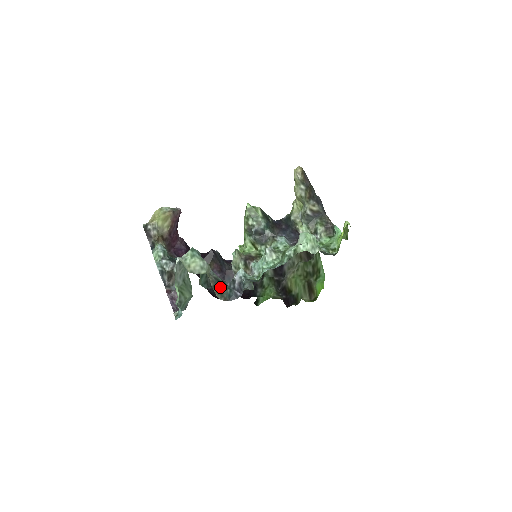
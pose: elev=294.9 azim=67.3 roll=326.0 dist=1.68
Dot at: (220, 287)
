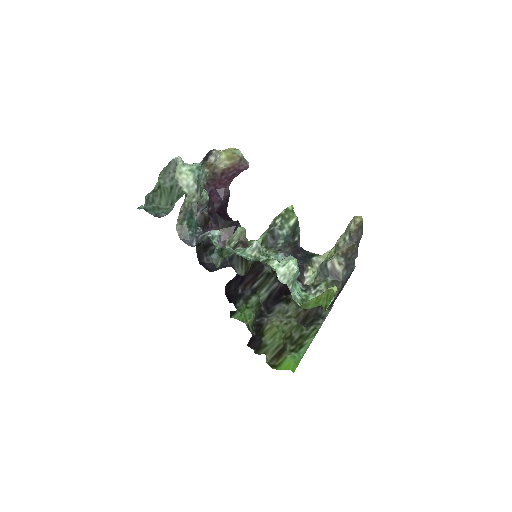
Dot at: (187, 221)
